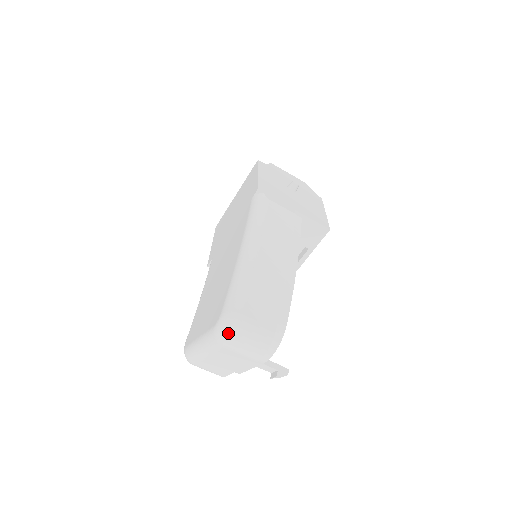
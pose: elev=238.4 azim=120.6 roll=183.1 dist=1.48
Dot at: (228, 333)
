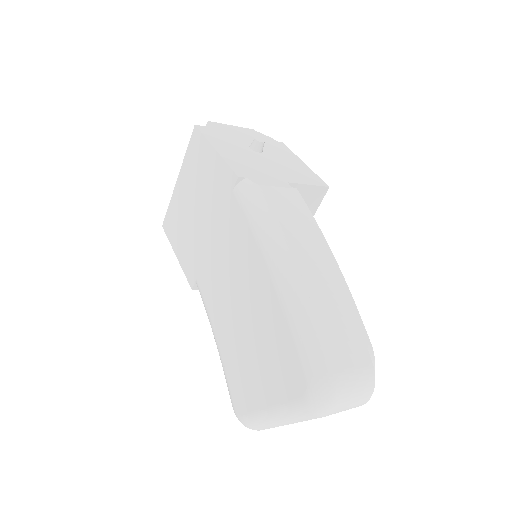
Dot at: (330, 403)
